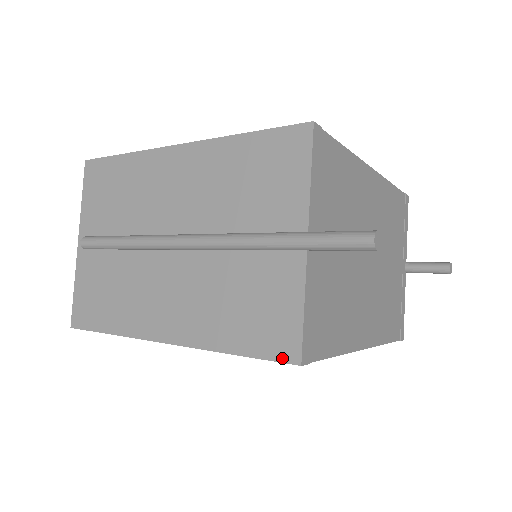
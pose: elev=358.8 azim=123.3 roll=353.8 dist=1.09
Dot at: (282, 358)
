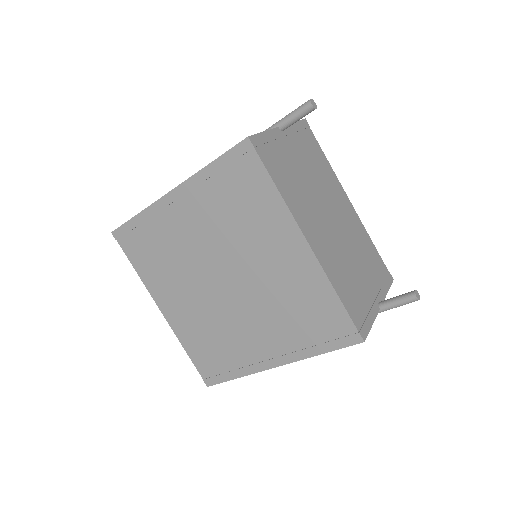
Dot at: (239, 143)
